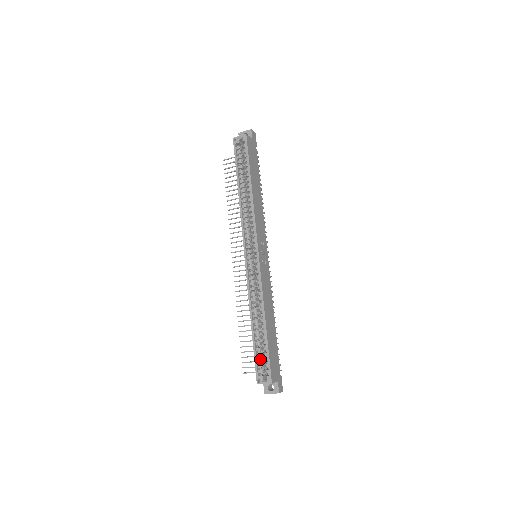
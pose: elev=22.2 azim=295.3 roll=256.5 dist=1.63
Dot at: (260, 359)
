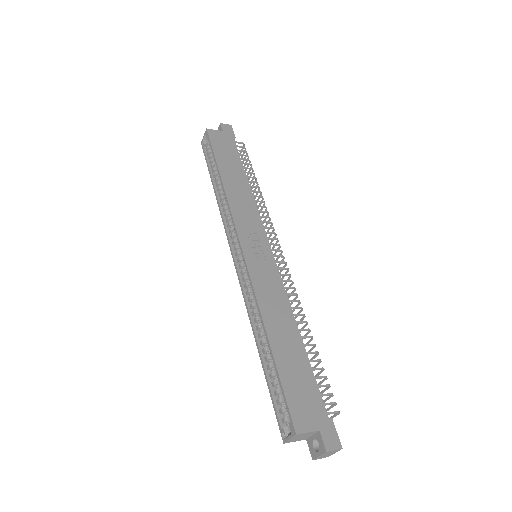
Dot at: (278, 399)
